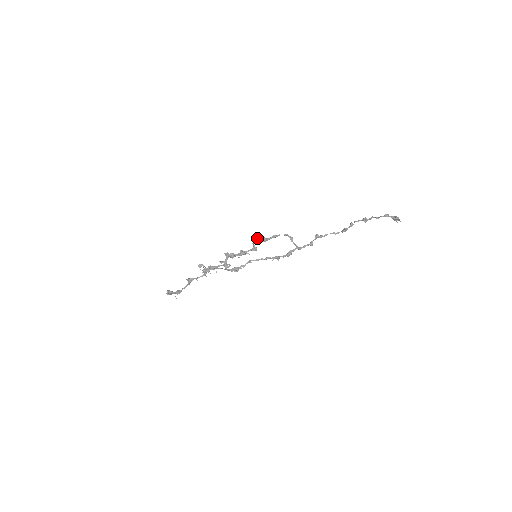
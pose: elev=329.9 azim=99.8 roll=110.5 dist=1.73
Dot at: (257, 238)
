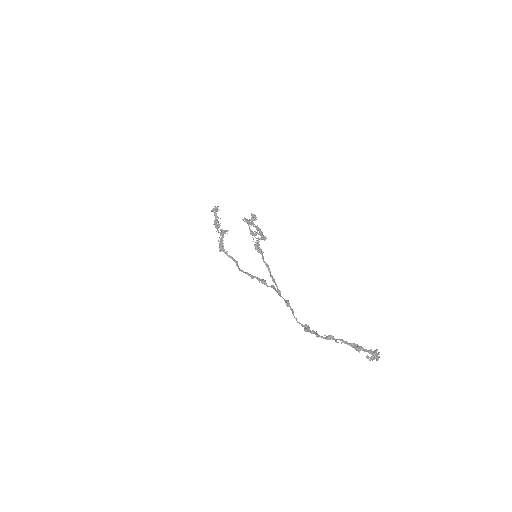
Dot at: (254, 245)
